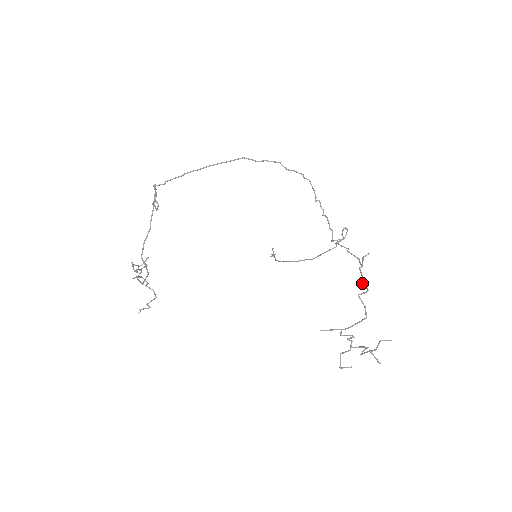
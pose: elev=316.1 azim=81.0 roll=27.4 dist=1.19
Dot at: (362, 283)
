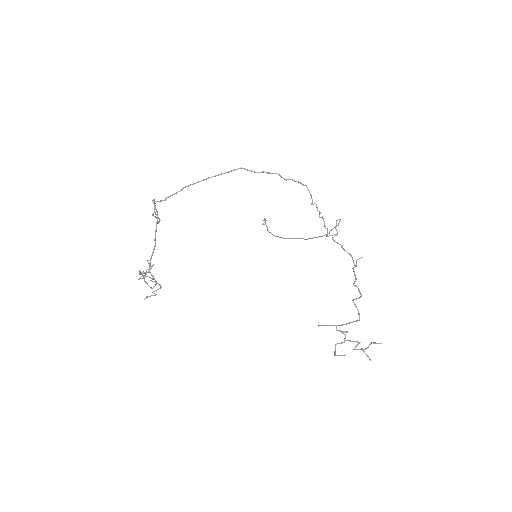
Dot at: (356, 286)
